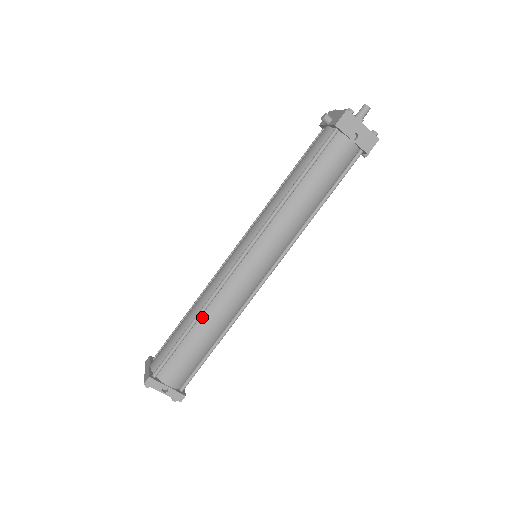
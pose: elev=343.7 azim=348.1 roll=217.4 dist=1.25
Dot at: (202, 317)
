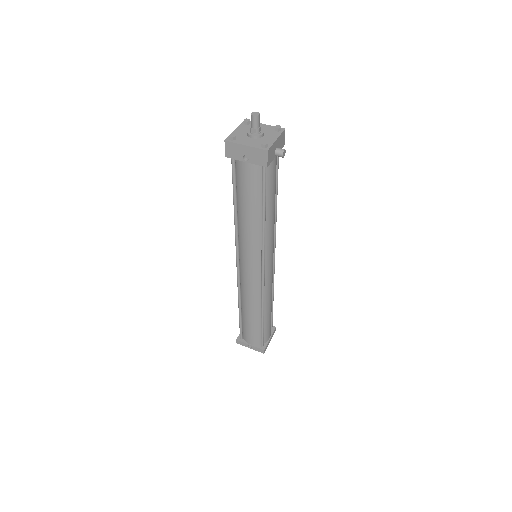
Dot at: (242, 304)
